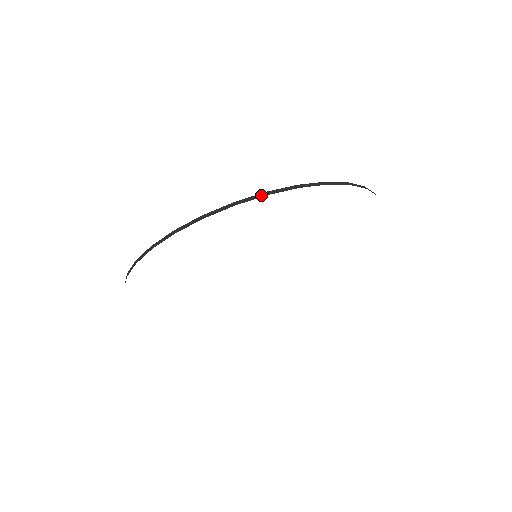
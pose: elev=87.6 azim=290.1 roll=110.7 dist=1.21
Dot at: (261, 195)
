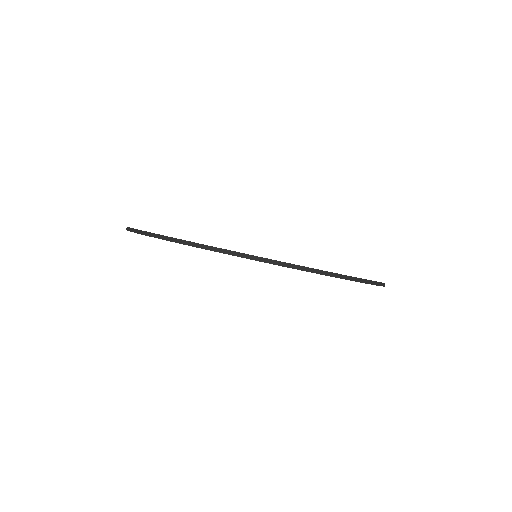
Dot at: (305, 269)
